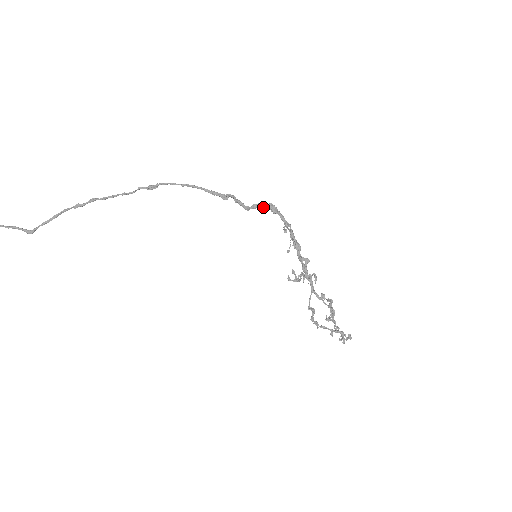
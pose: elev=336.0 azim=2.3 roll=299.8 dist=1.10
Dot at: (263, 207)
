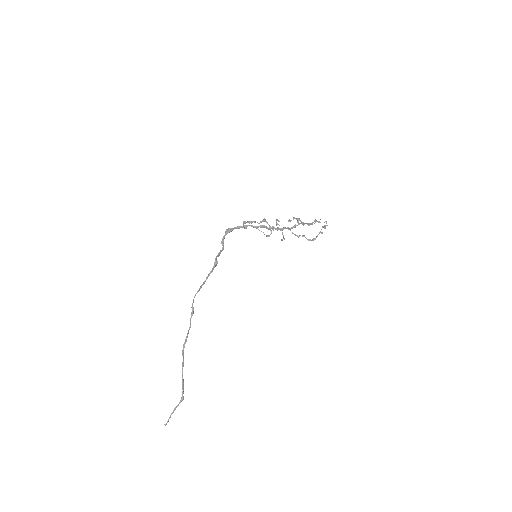
Dot at: occluded
